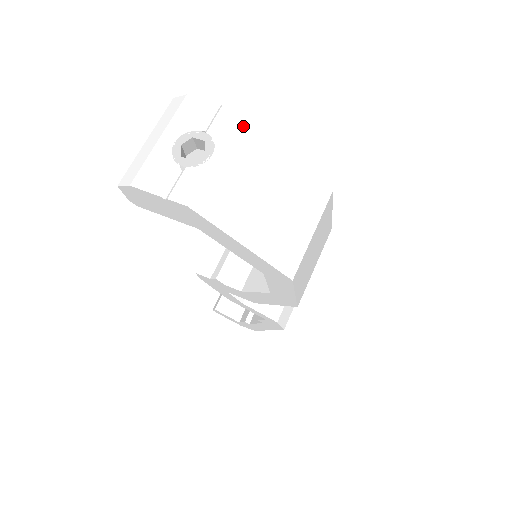
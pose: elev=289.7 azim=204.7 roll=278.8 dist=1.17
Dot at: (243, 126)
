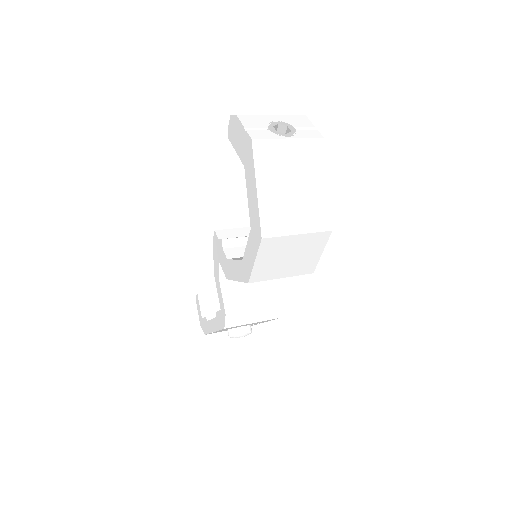
Dot at: (317, 144)
